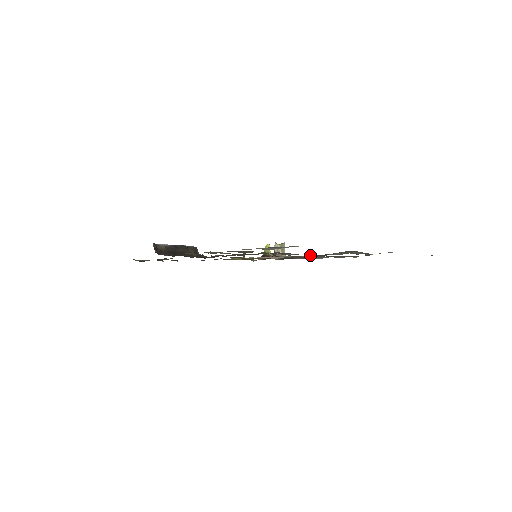
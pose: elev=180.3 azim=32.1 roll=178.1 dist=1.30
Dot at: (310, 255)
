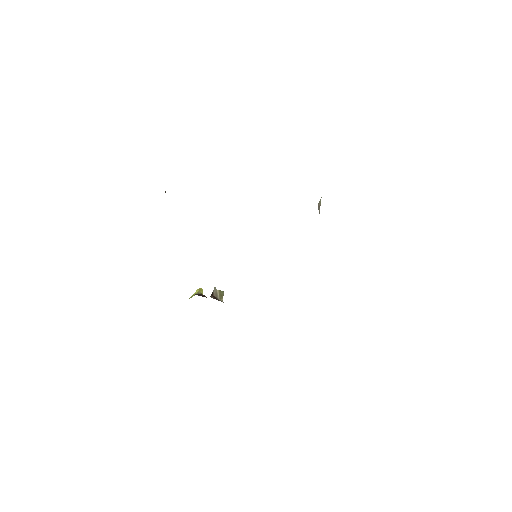
Dot at: occluded
